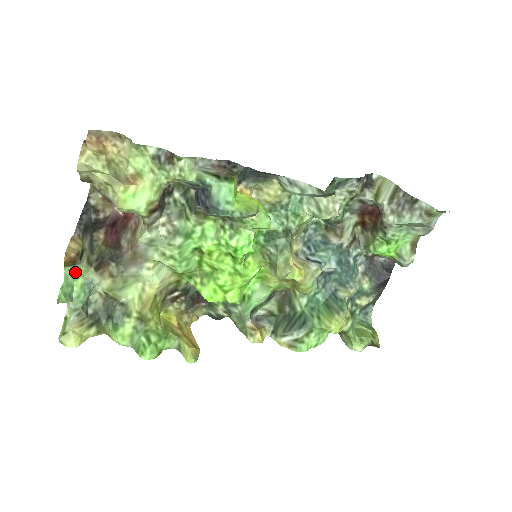
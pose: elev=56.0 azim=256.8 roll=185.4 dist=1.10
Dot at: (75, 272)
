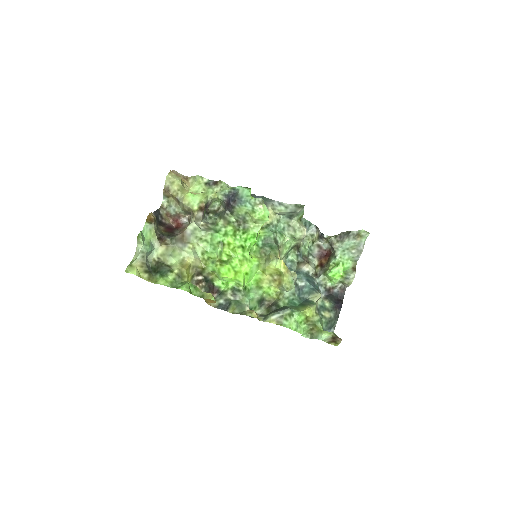
Dot at: (148, 232)
